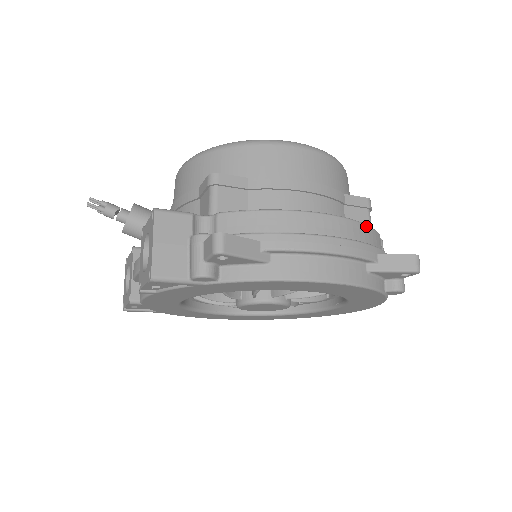
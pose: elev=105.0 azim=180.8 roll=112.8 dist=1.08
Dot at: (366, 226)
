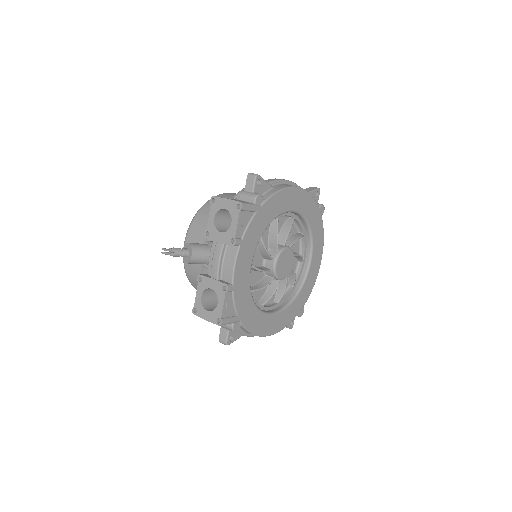
Dot at: occluded
